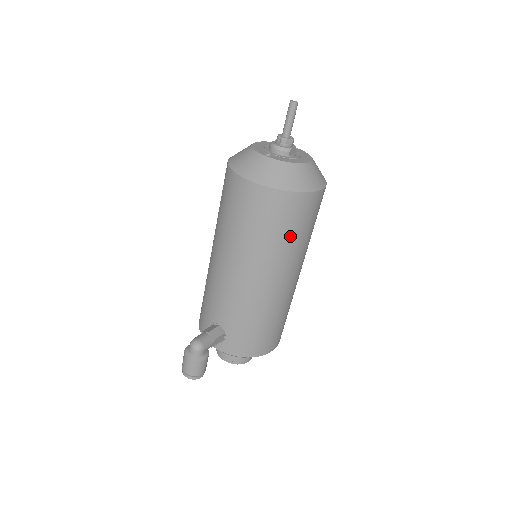
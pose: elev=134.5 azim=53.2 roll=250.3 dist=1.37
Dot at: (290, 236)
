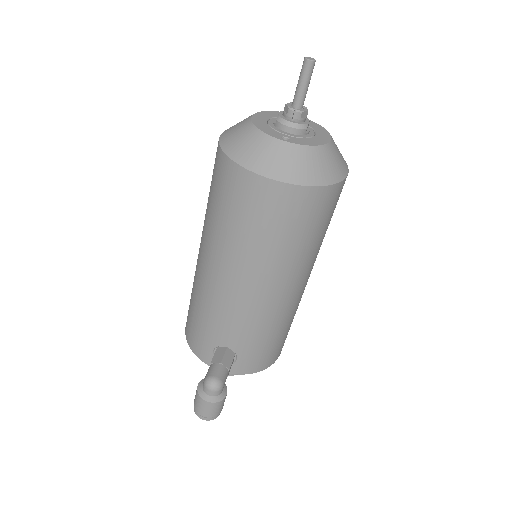
Dot at: (318, 235)
